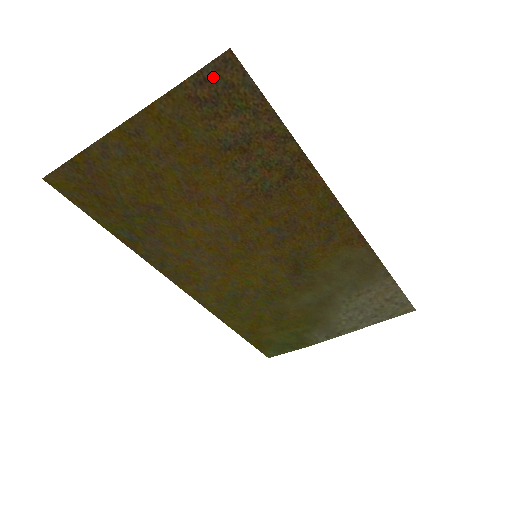
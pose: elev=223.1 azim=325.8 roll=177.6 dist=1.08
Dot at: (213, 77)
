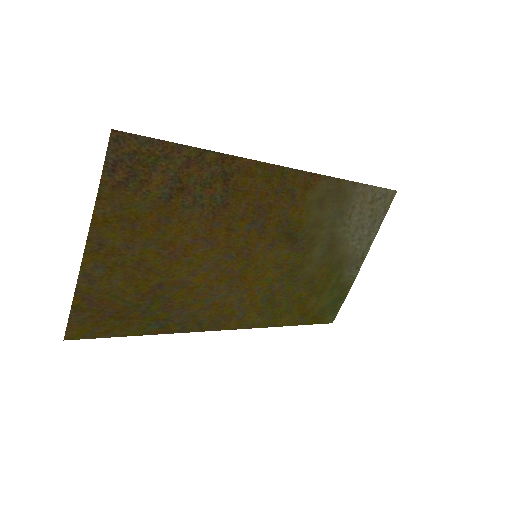
Dot at: (117, 159)
